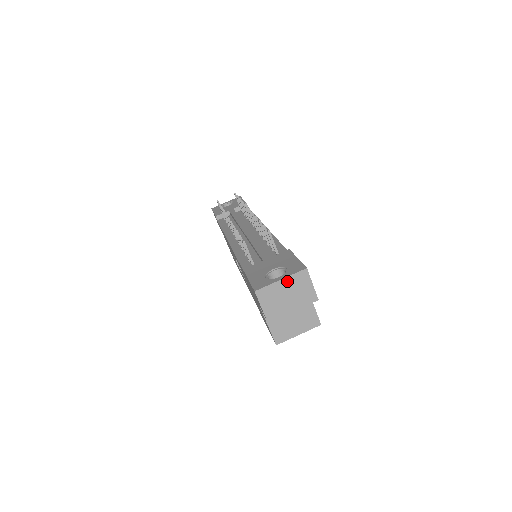
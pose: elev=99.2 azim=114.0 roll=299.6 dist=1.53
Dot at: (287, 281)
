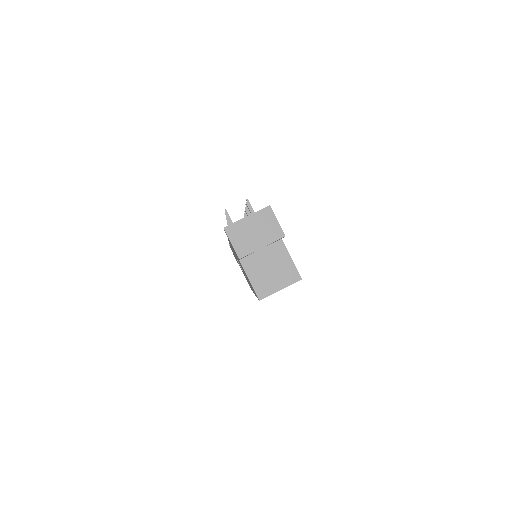
Dot at: (253, 218)
